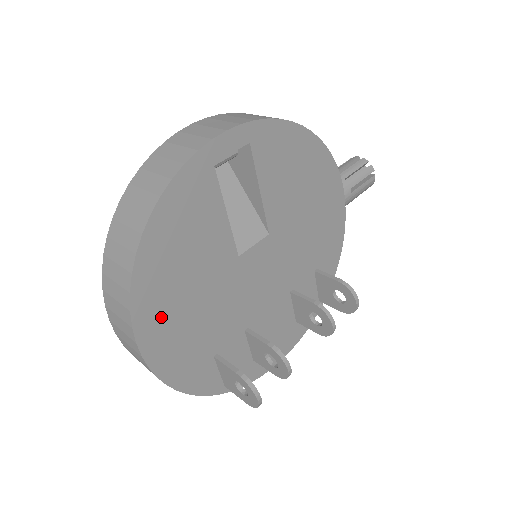
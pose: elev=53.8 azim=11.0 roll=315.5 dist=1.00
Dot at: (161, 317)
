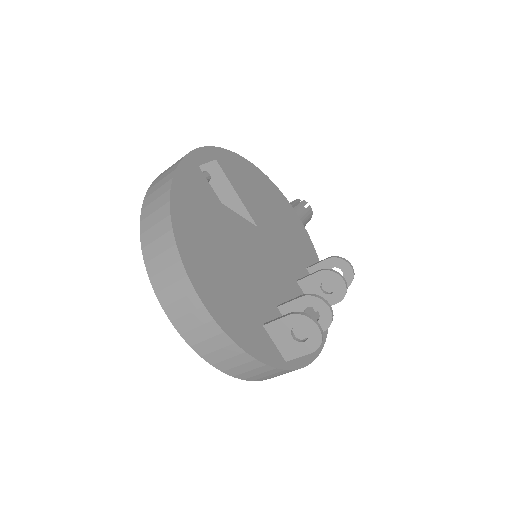
Dot at: (206, 273)
